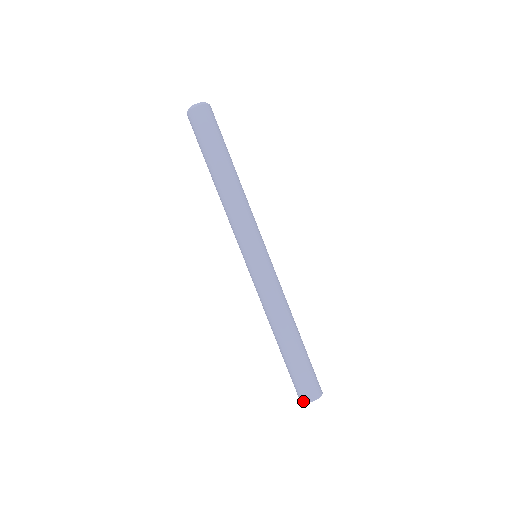
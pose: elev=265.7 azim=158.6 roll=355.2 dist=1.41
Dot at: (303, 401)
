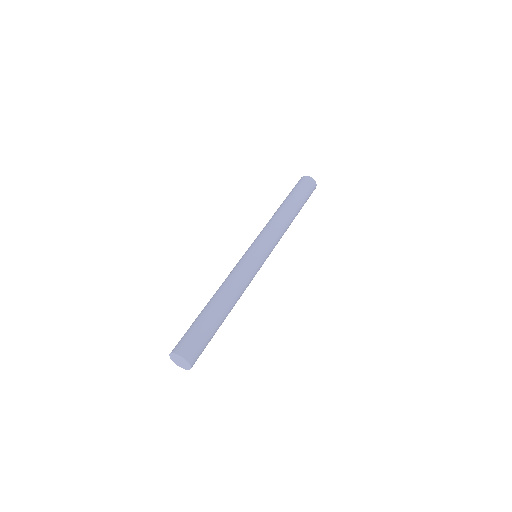
Dot at: (171, 352)
